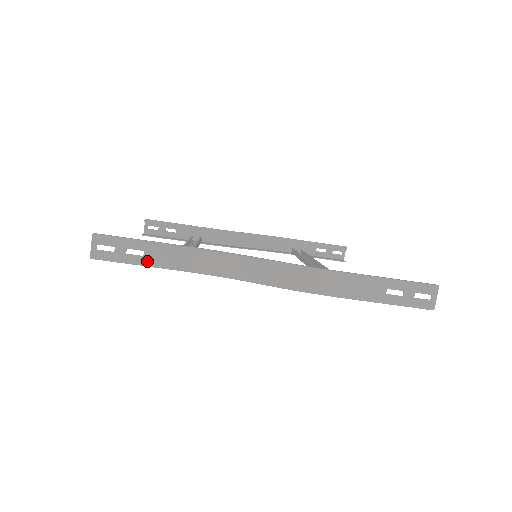
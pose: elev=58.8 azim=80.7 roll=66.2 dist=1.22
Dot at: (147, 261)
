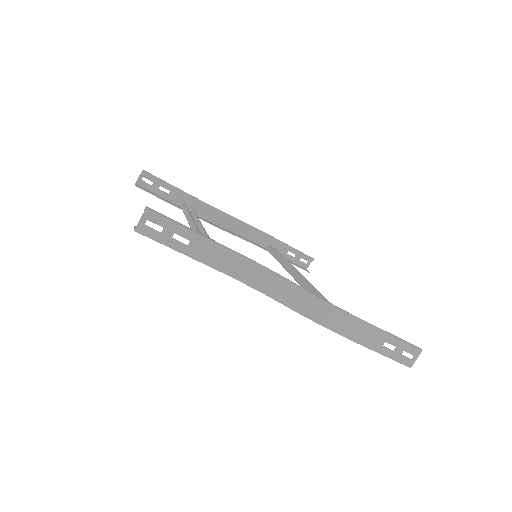
Dot at: (189, 251)
